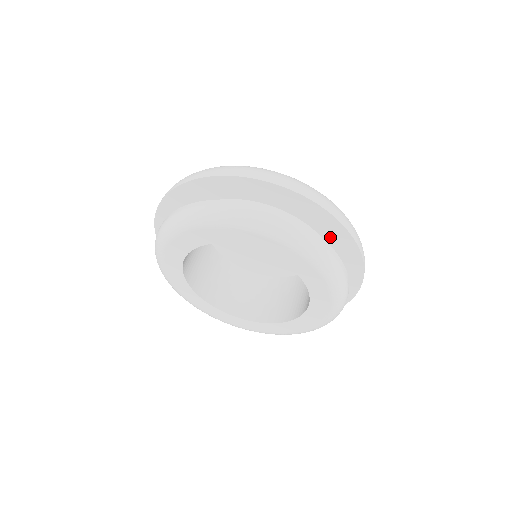
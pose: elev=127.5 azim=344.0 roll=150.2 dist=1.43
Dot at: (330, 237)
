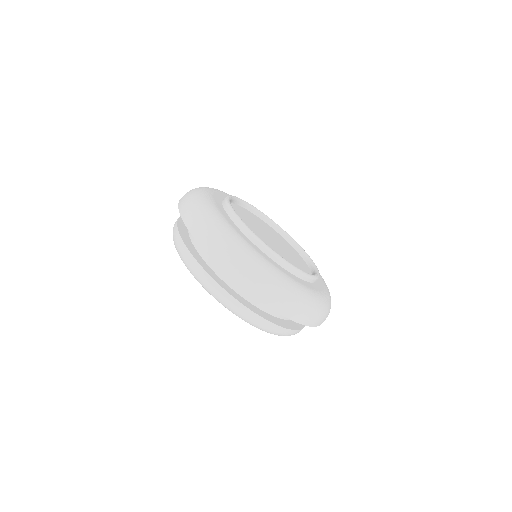
Dot at: occluded
